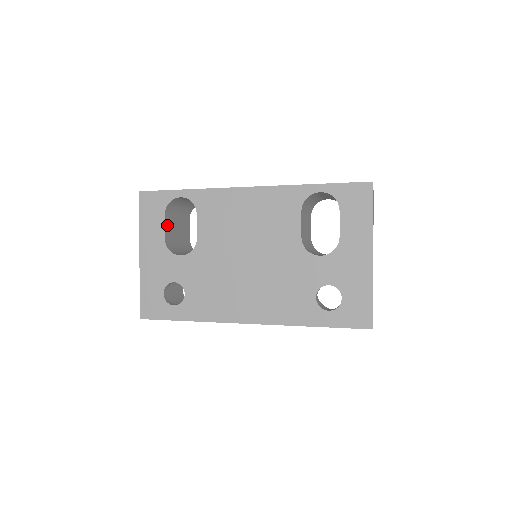
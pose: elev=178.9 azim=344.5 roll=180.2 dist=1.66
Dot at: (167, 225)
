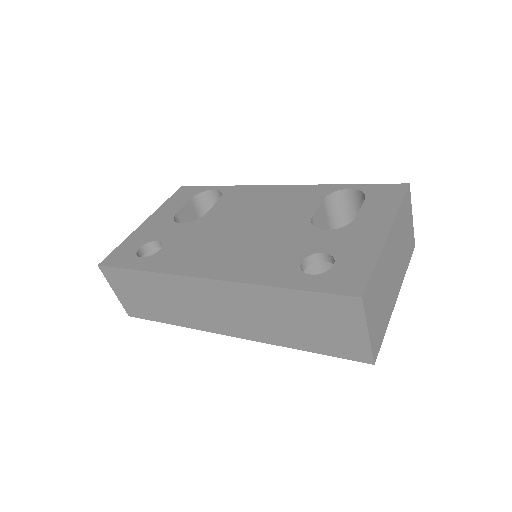
Dot at: (187, 209)
